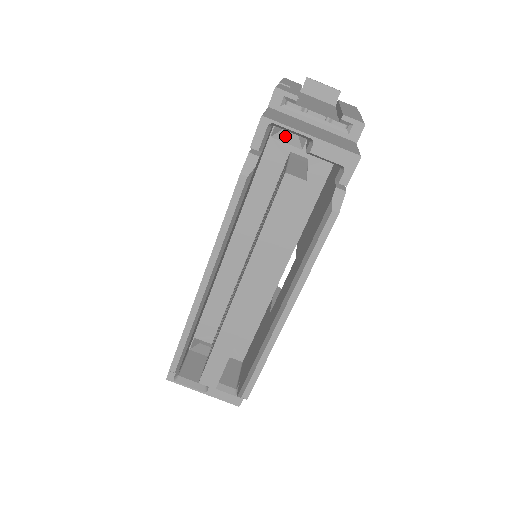
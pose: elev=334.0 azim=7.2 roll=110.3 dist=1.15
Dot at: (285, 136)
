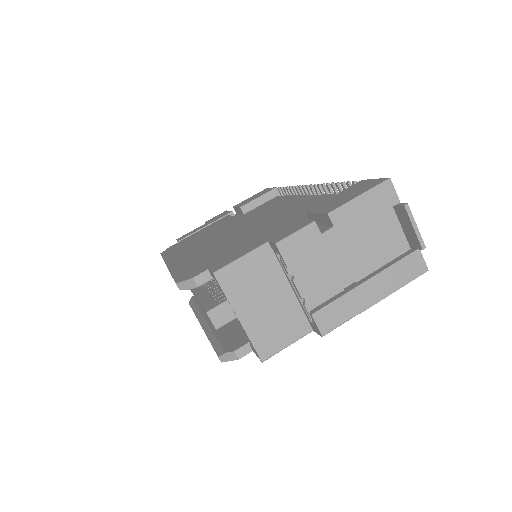
Dot at: occluded
